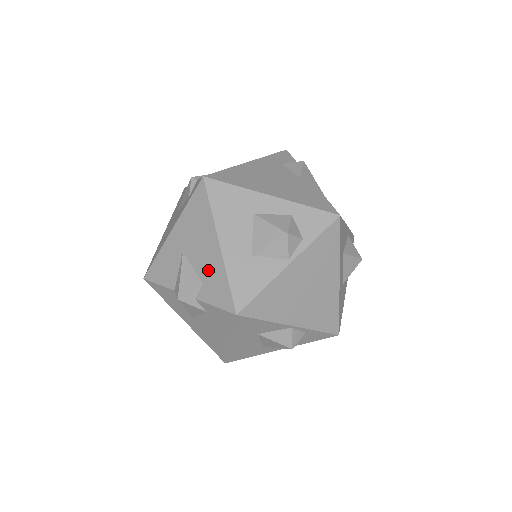
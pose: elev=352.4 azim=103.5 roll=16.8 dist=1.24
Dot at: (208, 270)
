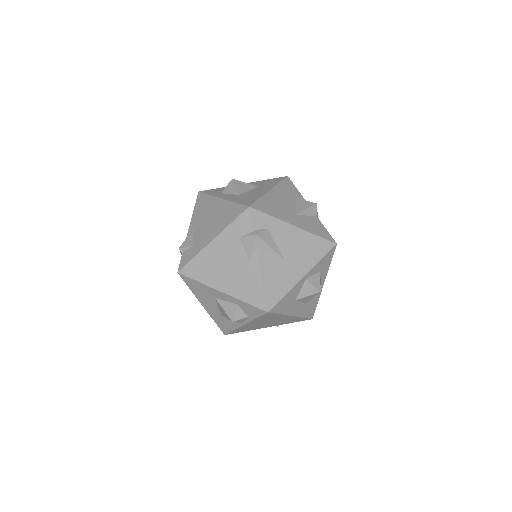
Dot at: occluded
